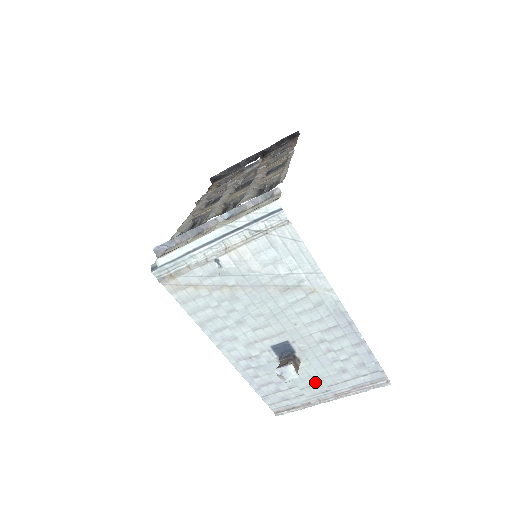
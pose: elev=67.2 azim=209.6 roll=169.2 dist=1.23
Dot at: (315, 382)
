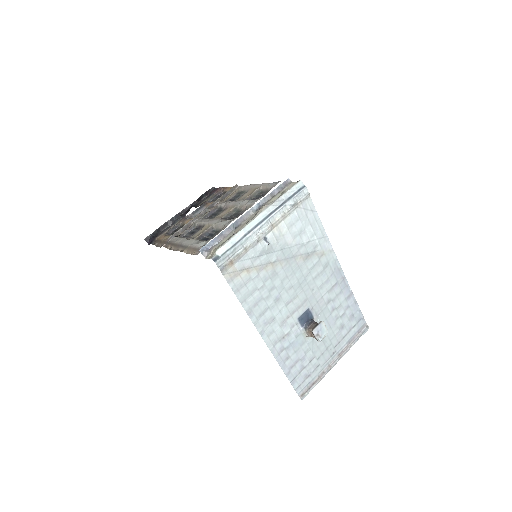
Dot at: (326, 347)
